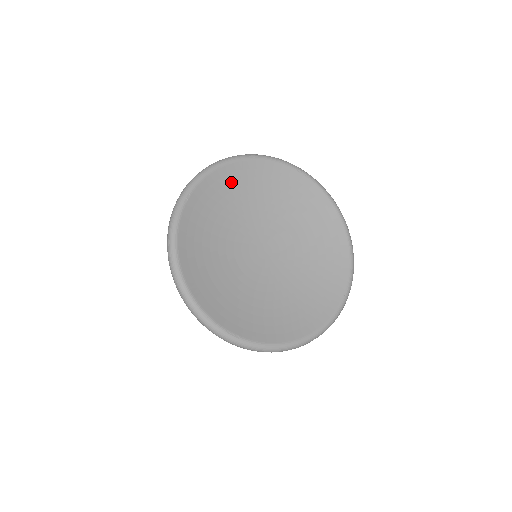
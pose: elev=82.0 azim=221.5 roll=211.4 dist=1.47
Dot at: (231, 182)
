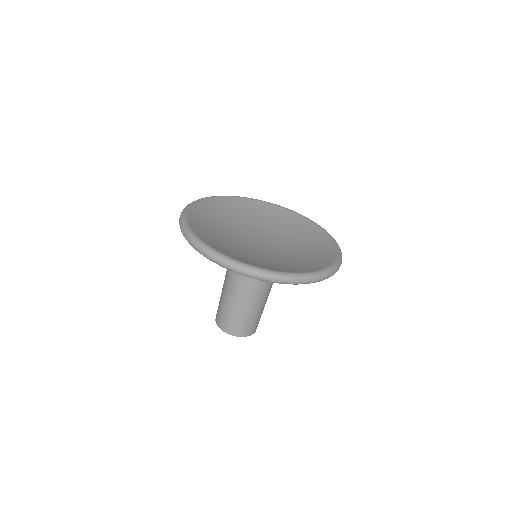
Dot at: (234, 206)
